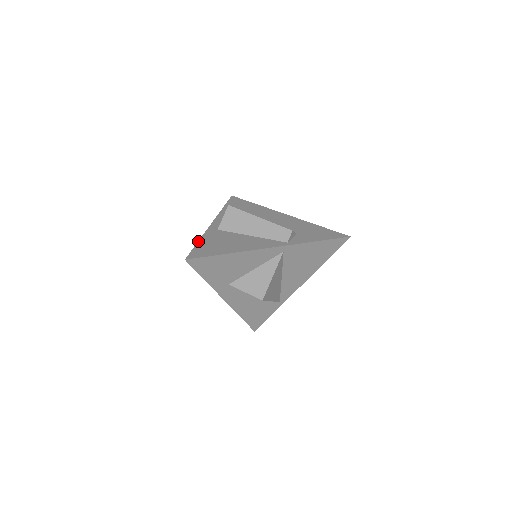
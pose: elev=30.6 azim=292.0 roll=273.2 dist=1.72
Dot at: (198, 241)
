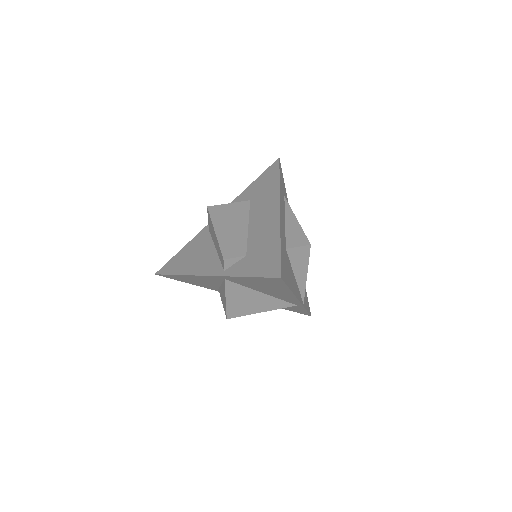
Dot at: (183, 247)
